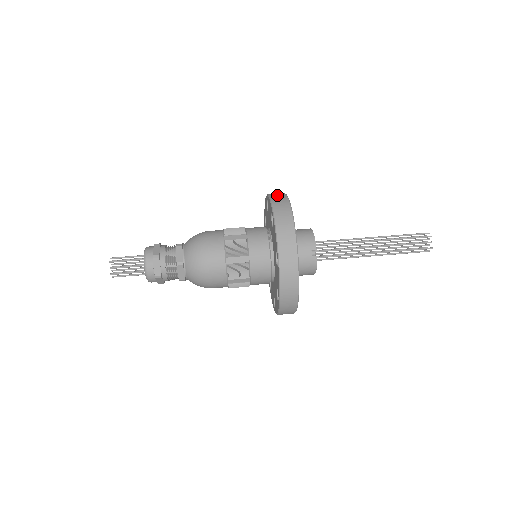
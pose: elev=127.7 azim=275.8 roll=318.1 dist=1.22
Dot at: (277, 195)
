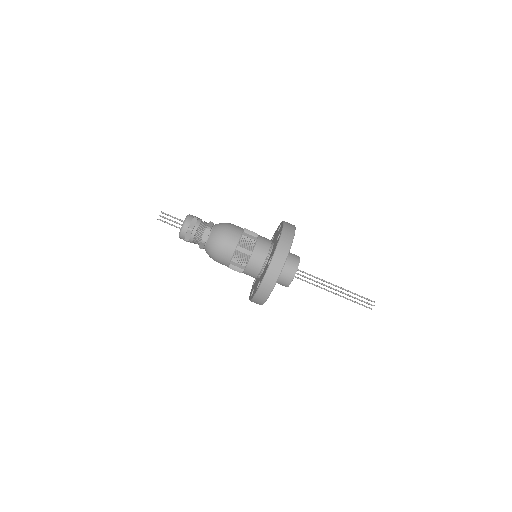
Dot at: (271, 277)
